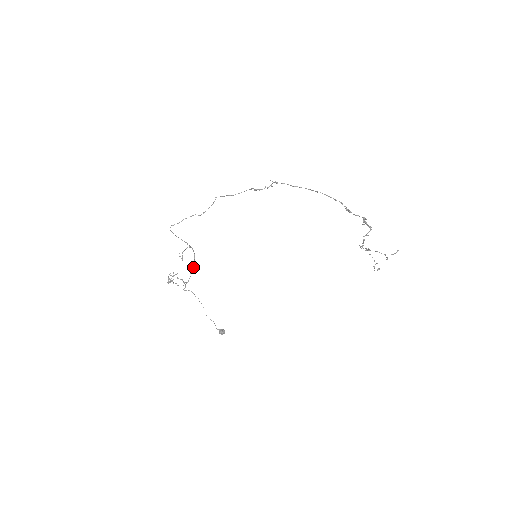
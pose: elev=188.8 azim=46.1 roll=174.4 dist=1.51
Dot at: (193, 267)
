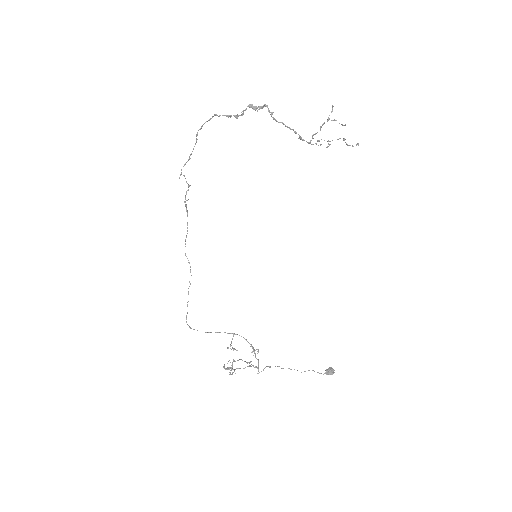
Dot at: occluded
